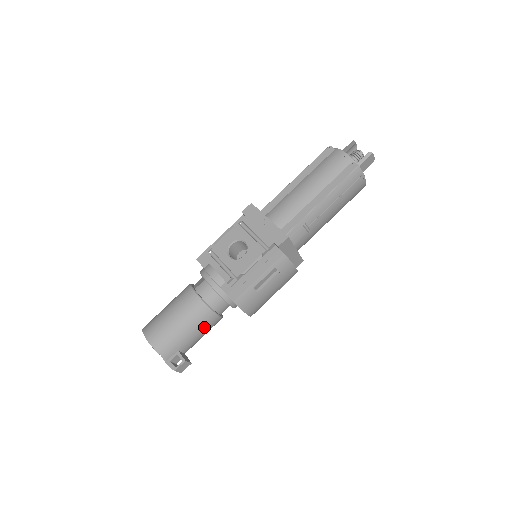
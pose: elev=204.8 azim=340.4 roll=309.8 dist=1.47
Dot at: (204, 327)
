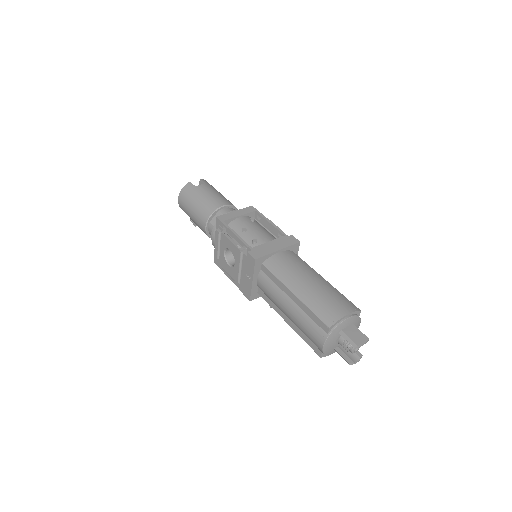
Dot at: occluded
